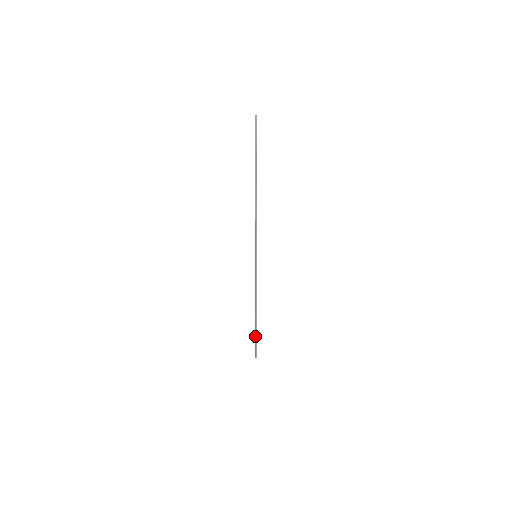
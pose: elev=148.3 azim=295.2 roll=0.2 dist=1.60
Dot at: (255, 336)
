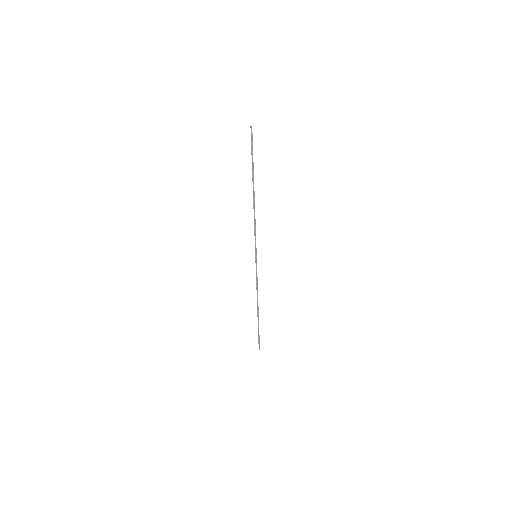
Dot at: (258, 330)
